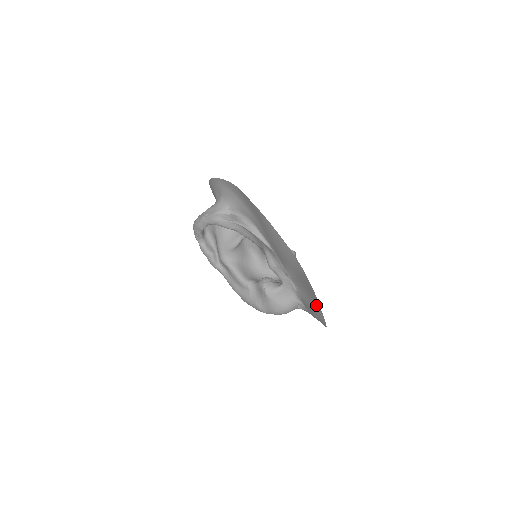
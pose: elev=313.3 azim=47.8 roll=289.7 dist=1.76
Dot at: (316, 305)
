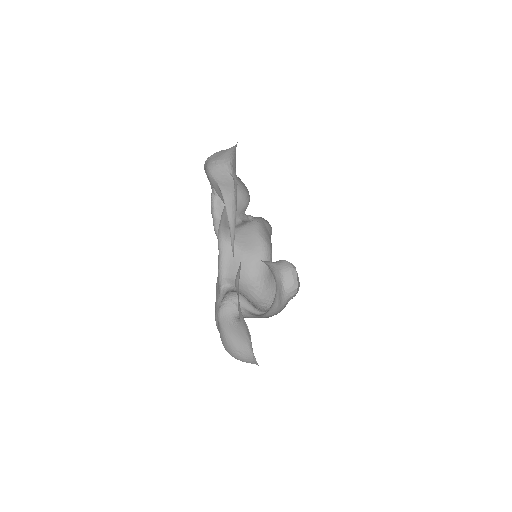
Dot at: occluded
